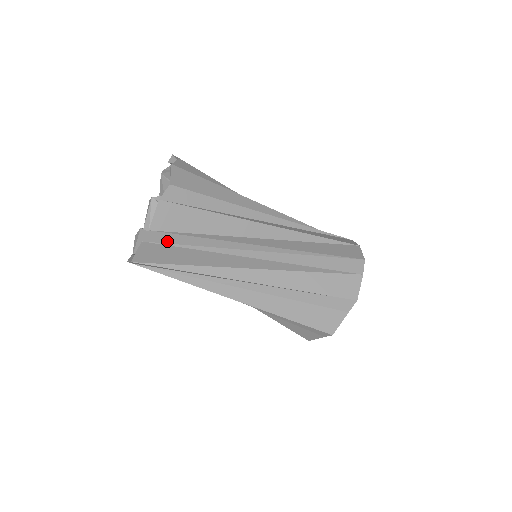
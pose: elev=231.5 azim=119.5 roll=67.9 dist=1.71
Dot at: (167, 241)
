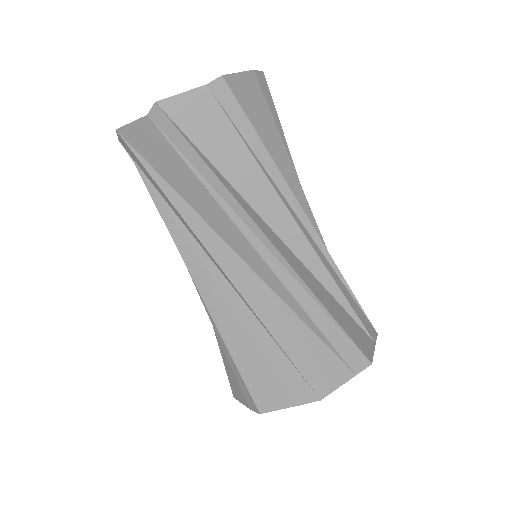
Dot at: (266, 101)
